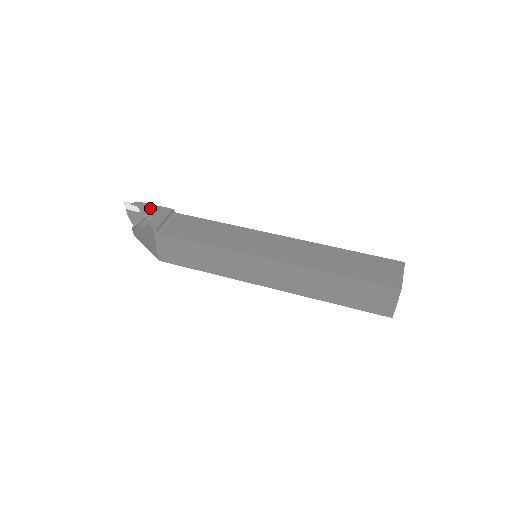
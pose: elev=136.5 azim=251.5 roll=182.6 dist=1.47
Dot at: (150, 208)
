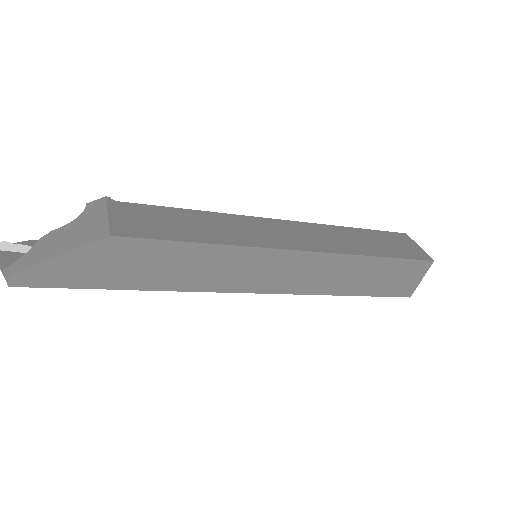
Dot at: occluded
